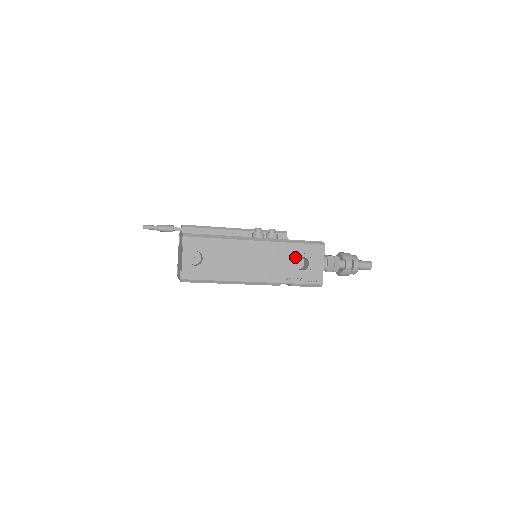
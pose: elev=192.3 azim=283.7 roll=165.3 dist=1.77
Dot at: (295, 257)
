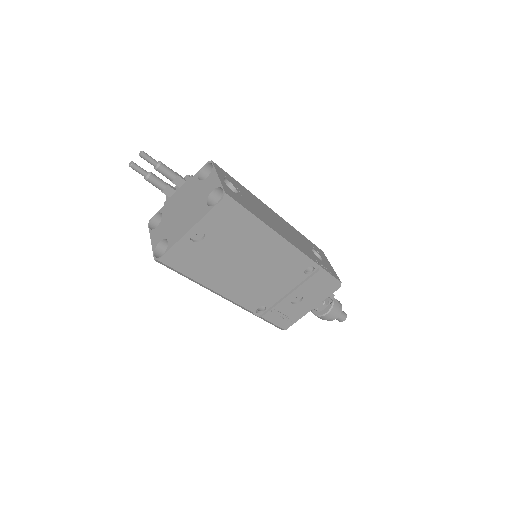
Dot at: (309, 246)
